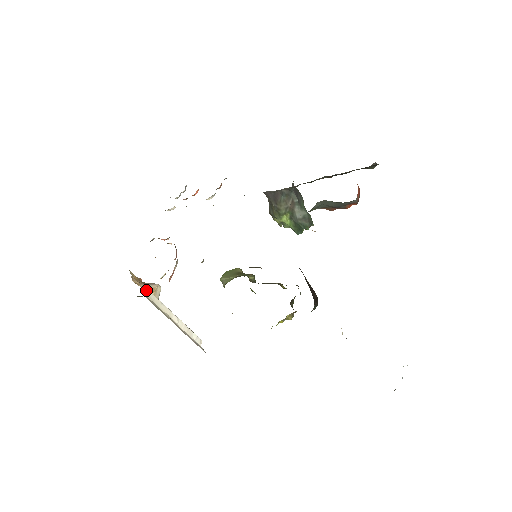
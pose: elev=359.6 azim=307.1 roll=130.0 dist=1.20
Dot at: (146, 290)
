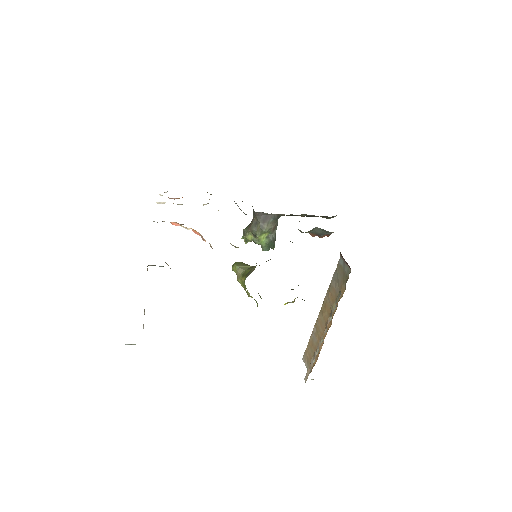
Dot at: (147, 266)
